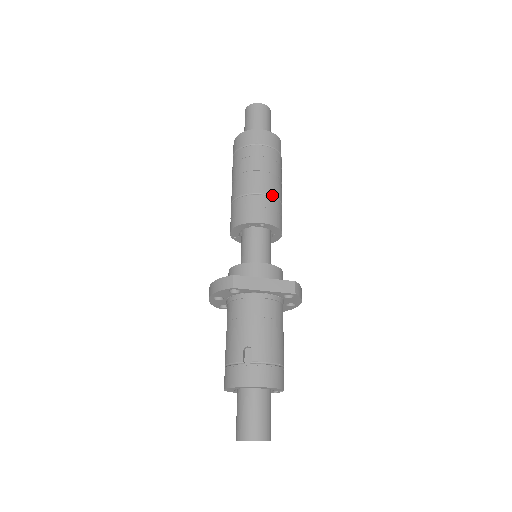
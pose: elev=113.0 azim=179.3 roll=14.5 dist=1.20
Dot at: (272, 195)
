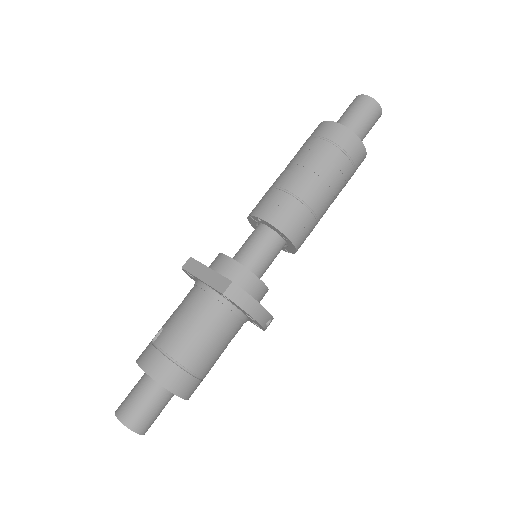
Dot at: (290, 191)
